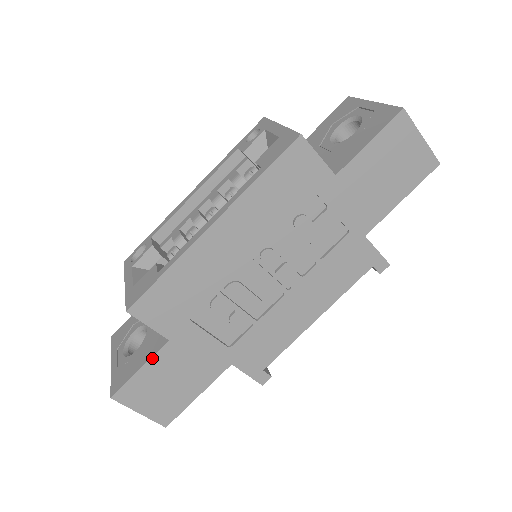
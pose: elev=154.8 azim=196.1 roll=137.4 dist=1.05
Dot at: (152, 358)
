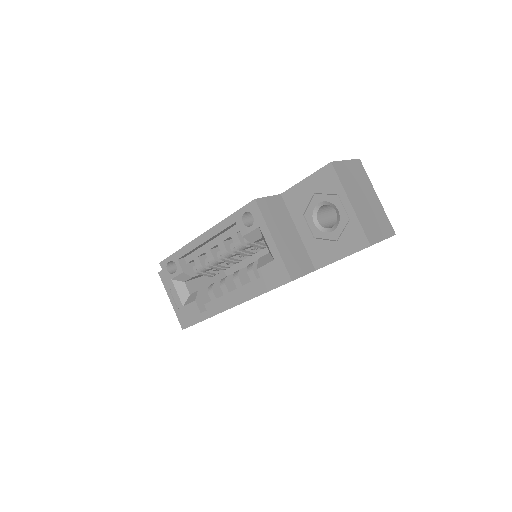
Dot at: occluded
